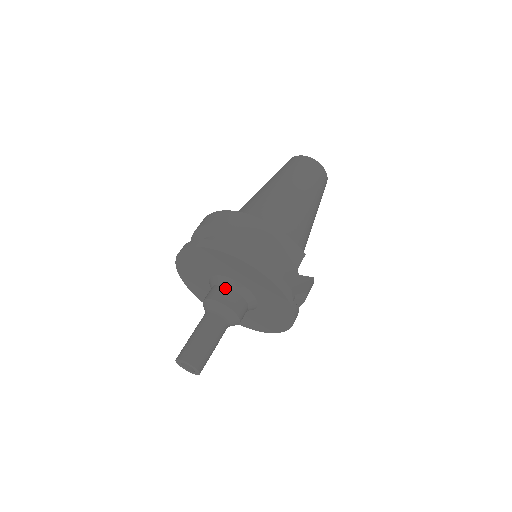
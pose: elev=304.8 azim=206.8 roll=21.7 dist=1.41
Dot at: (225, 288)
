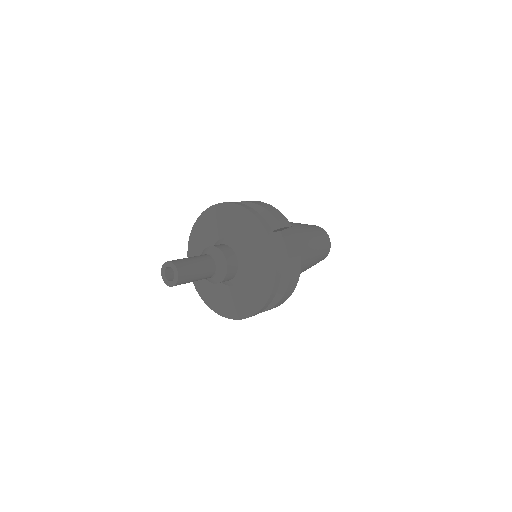
Dot at: (221, 244)
